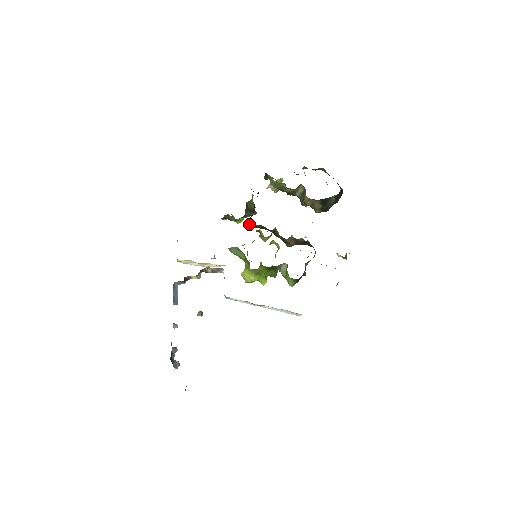
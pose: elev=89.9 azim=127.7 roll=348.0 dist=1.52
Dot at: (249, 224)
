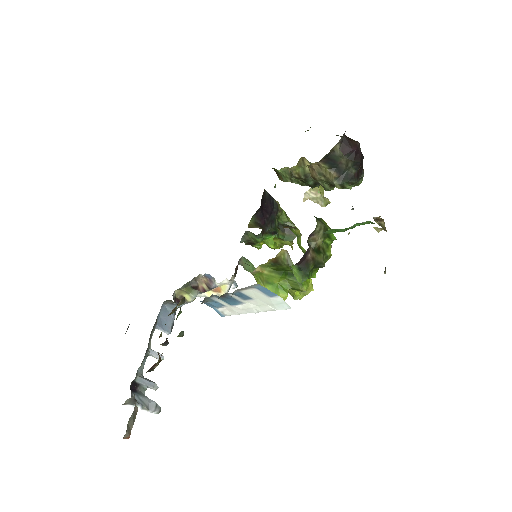
Dot at: (254, 226)
